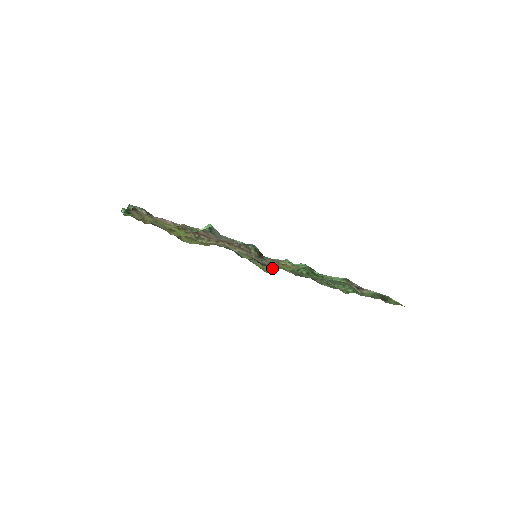
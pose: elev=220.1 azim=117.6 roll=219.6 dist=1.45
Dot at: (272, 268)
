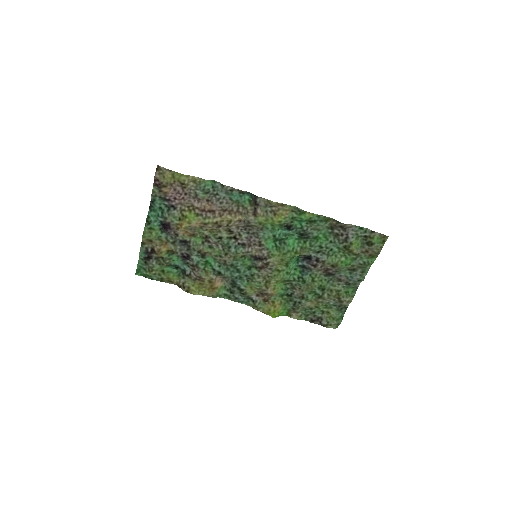
Dot at: (277, 307)
